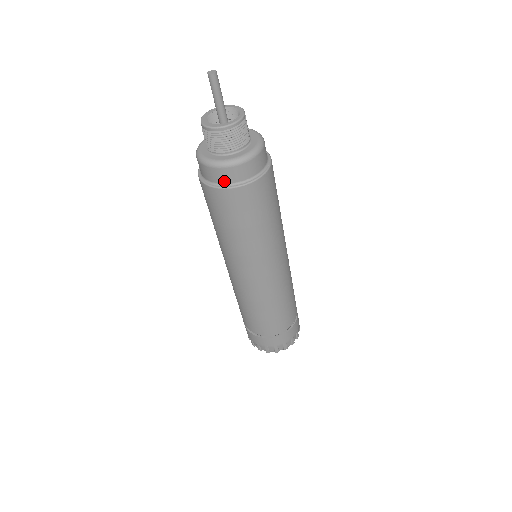
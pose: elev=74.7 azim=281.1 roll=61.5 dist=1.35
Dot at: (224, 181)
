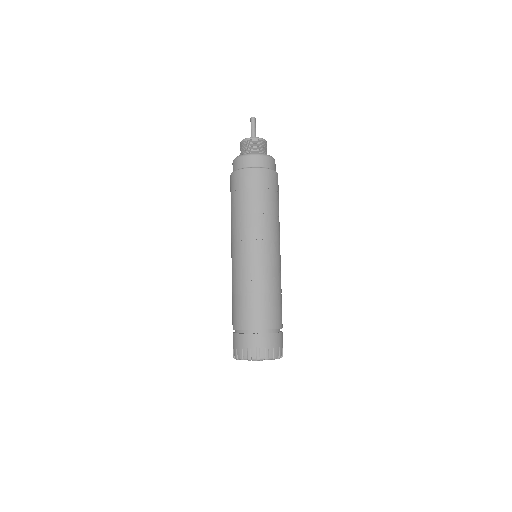
Dot at: (247, 165)
